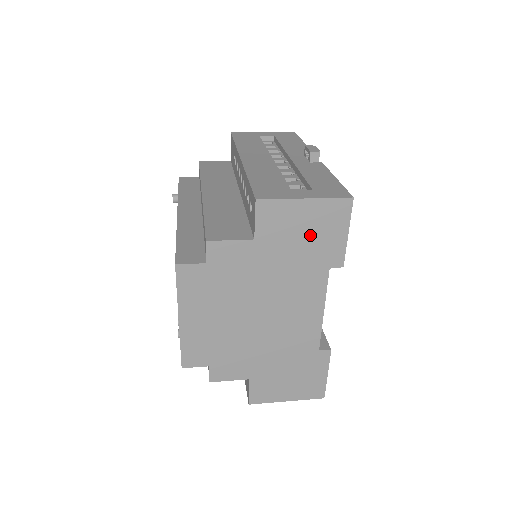
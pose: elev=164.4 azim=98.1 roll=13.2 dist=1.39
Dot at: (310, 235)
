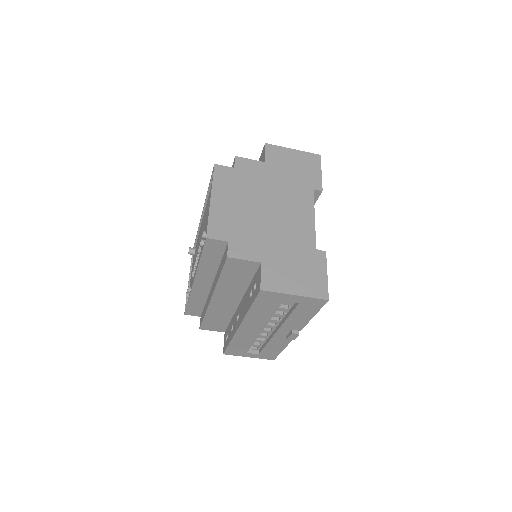
Dot at: (298, 168)
